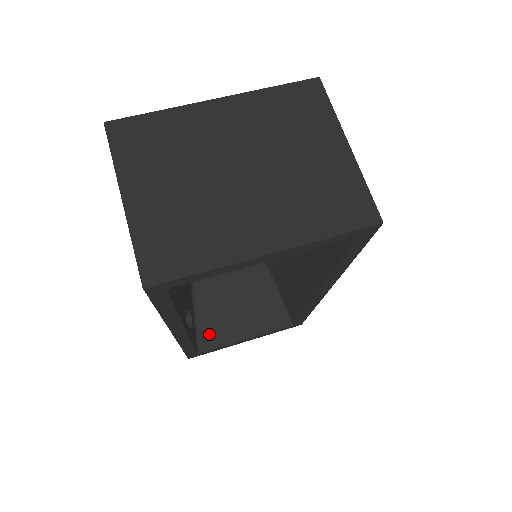
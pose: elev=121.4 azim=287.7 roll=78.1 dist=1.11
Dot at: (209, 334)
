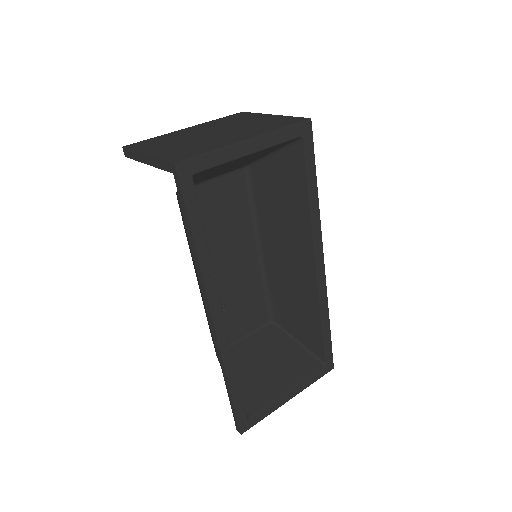
Dot at: (251, 397)
